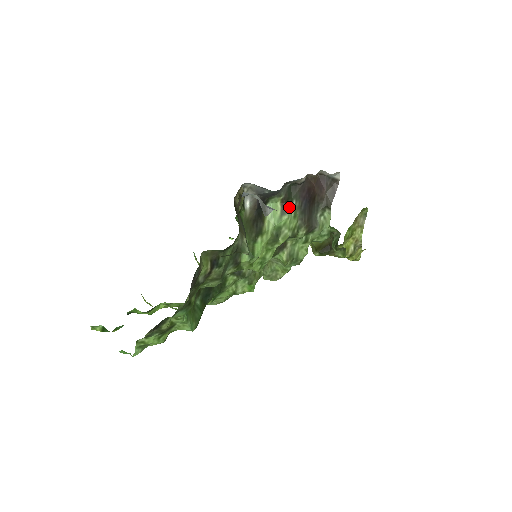
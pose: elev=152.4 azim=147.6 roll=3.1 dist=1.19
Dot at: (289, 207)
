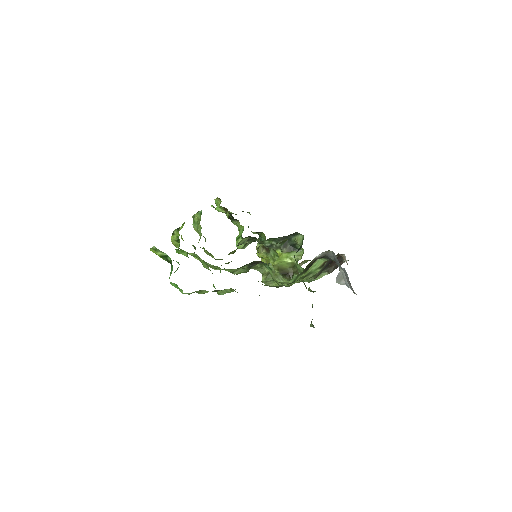
Dot at: occluded
